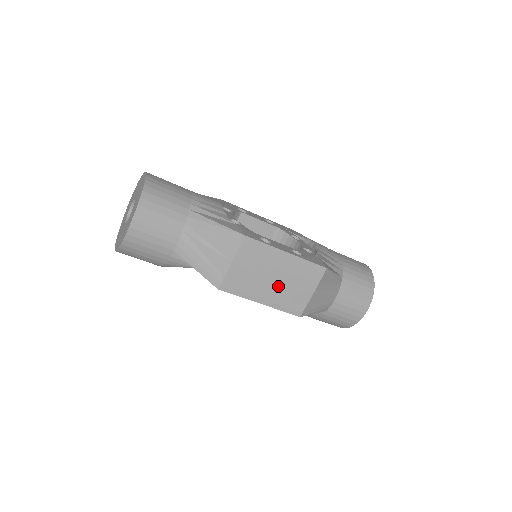
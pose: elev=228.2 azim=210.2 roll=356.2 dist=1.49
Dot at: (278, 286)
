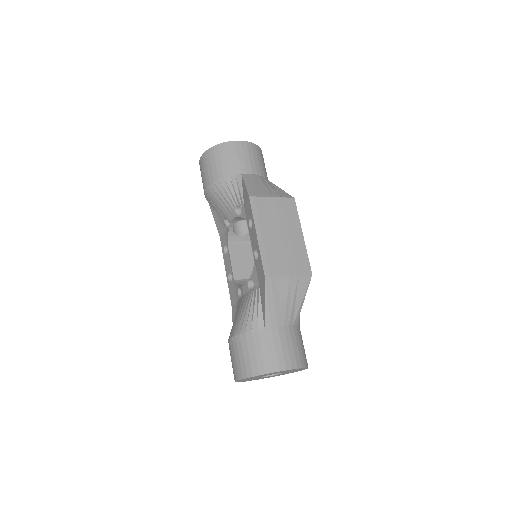
Dot at: (278, 242)
